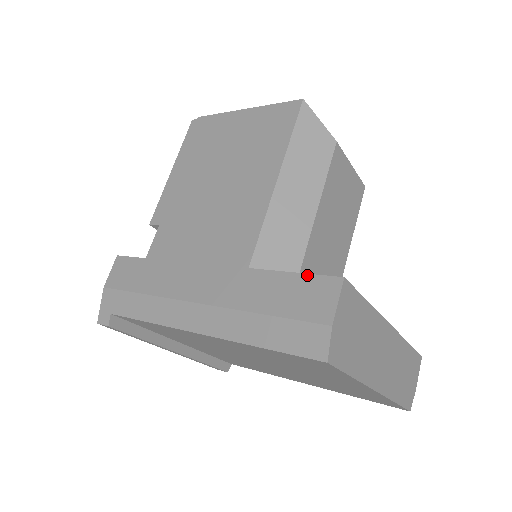
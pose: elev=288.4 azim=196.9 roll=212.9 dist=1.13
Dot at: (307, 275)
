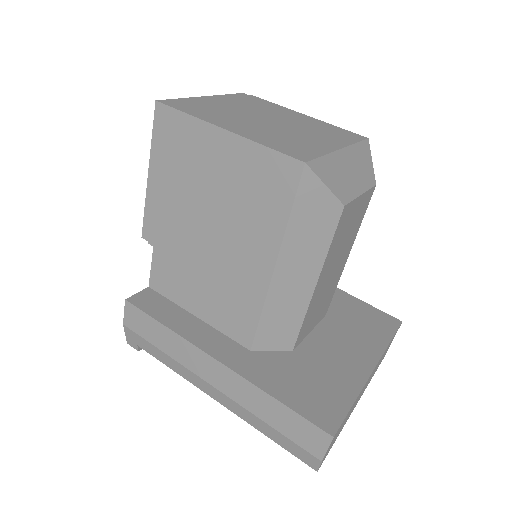
Dot at: (304, 419)
